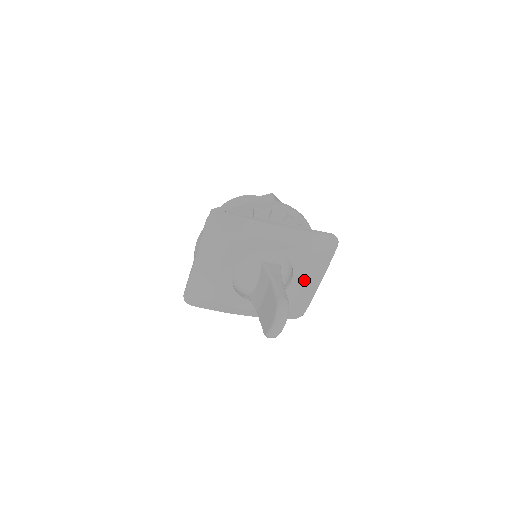
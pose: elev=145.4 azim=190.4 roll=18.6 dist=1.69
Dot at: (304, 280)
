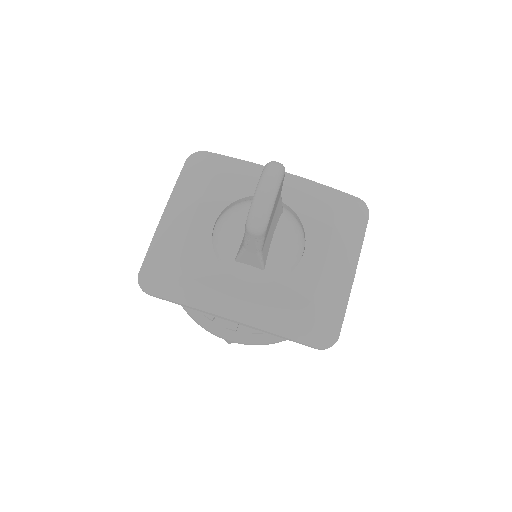
Dot at: (324, 252)
